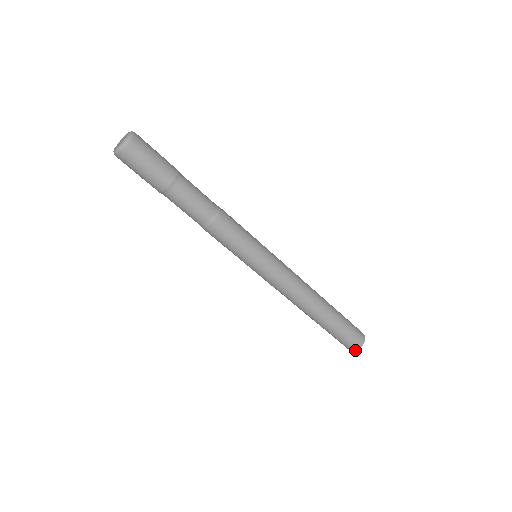
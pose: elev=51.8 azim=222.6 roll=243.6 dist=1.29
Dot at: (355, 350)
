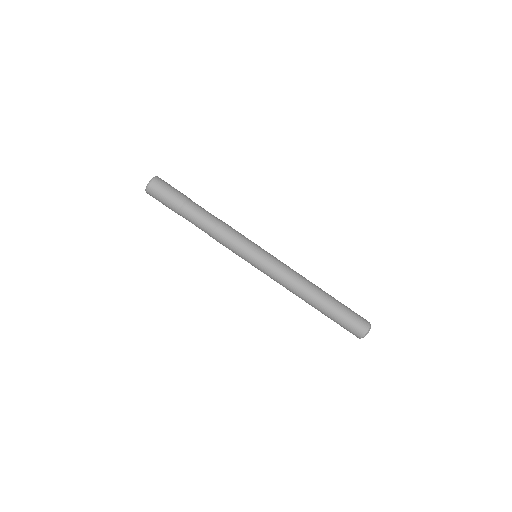
Dot at: (369, 326)
